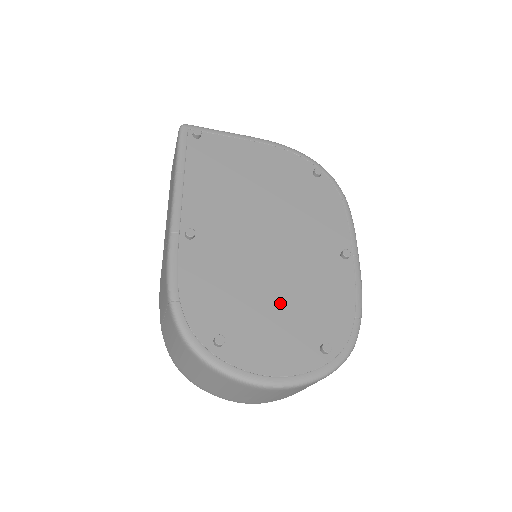
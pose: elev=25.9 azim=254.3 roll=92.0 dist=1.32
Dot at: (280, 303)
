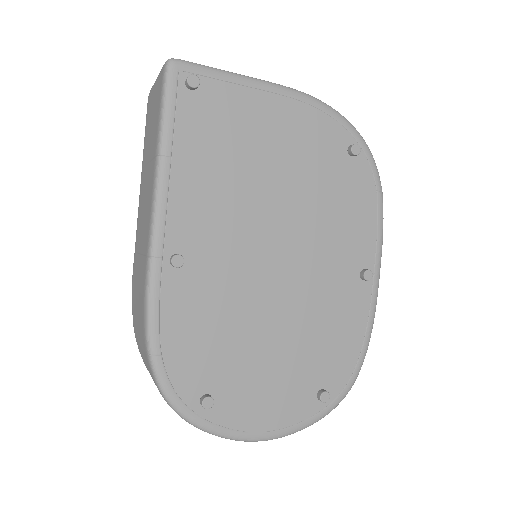
Dot at: (281, 345)
